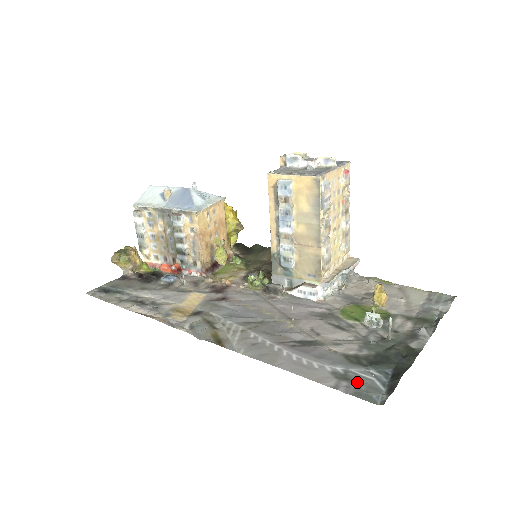
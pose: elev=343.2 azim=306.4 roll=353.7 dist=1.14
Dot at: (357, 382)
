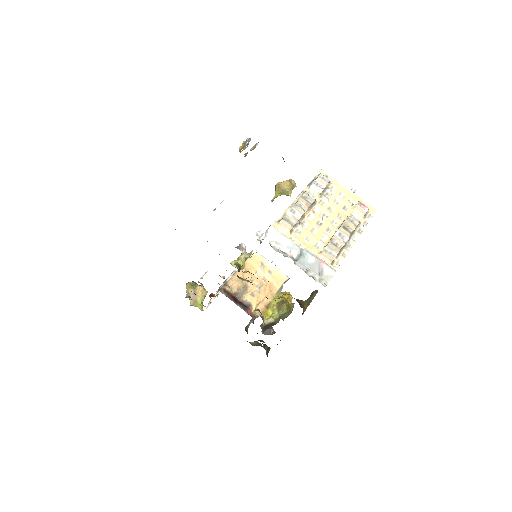
Dot at: occluded
